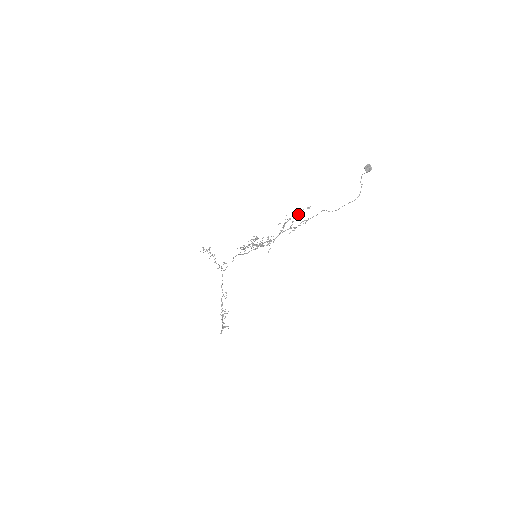
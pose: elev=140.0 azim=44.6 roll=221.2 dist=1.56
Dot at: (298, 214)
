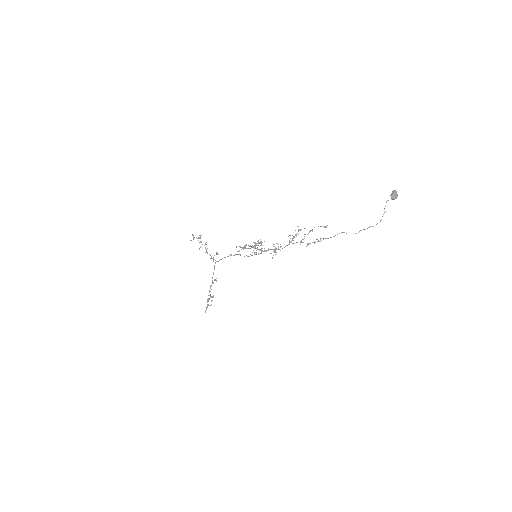
Dot at: (312, 229)
